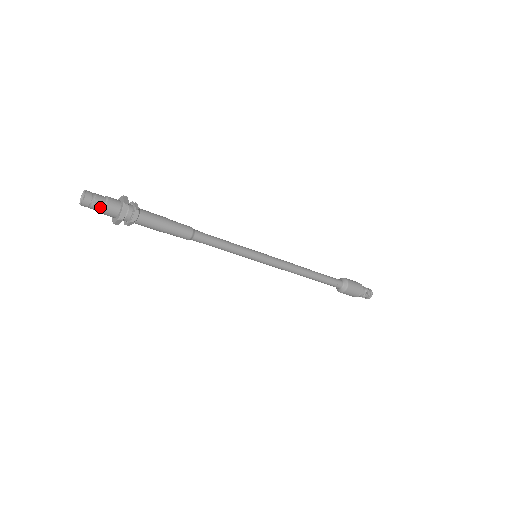
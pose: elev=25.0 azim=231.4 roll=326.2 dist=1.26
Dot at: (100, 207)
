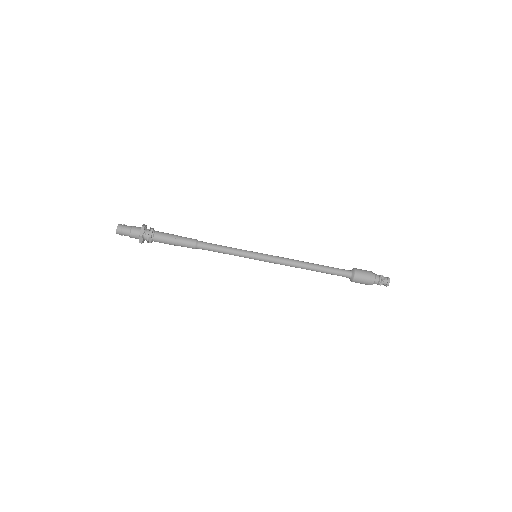
Dot at: (129, 227)
